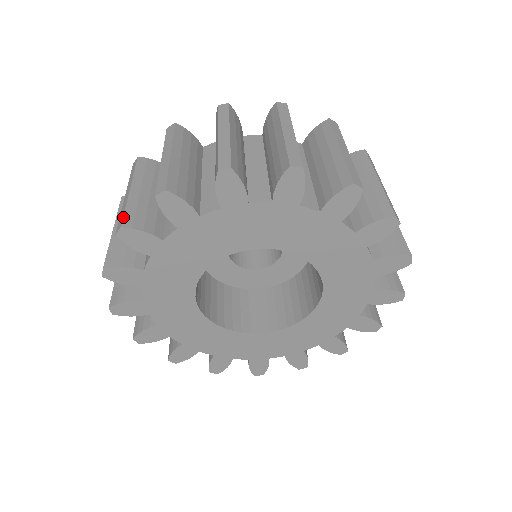
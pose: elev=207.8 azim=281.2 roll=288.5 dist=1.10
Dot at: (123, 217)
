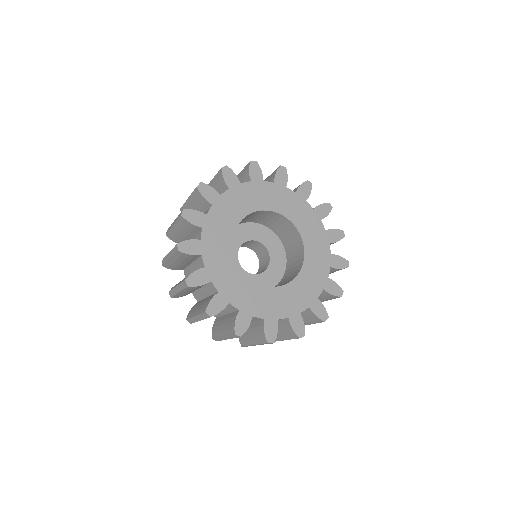
Dot at: occluded
